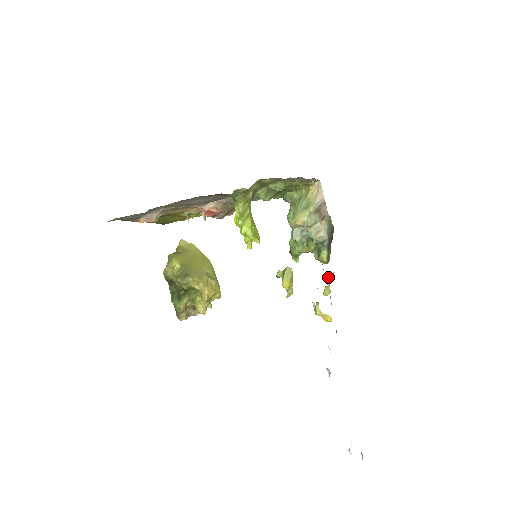
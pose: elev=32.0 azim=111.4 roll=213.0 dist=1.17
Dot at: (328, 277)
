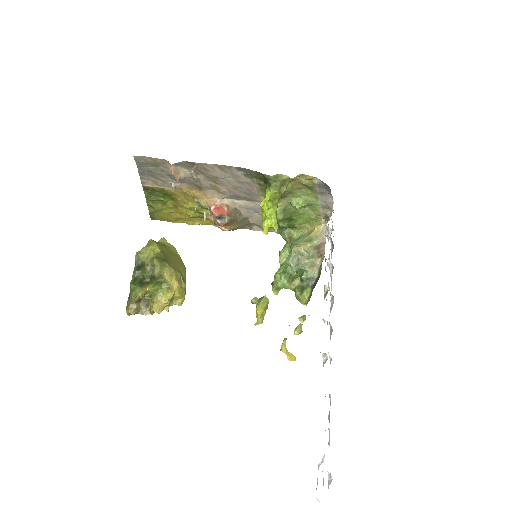
Dot at: (303, 317)
